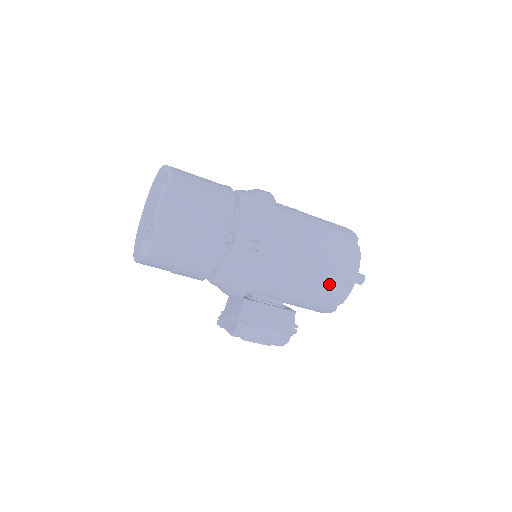
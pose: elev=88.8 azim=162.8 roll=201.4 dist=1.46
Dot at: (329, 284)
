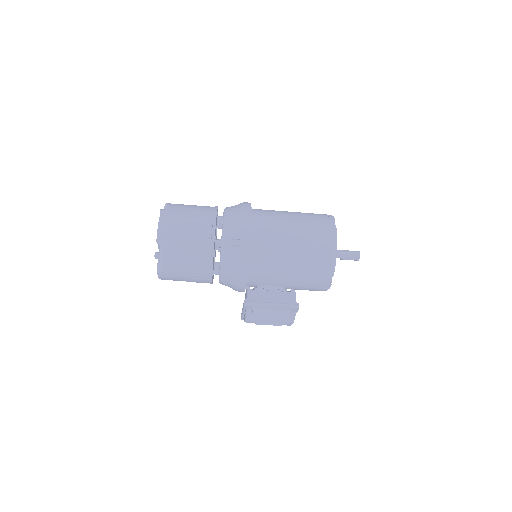
Dot at: (312, 261)
